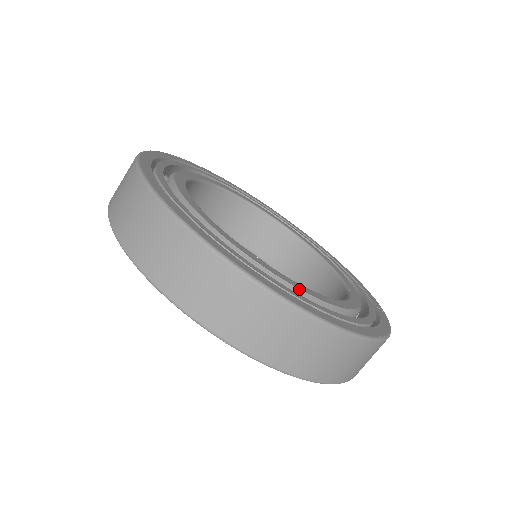
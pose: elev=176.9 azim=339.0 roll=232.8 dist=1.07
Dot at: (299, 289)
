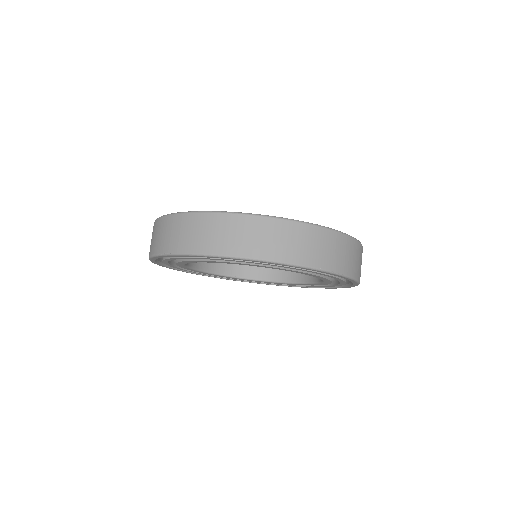
Dot at: occluded
